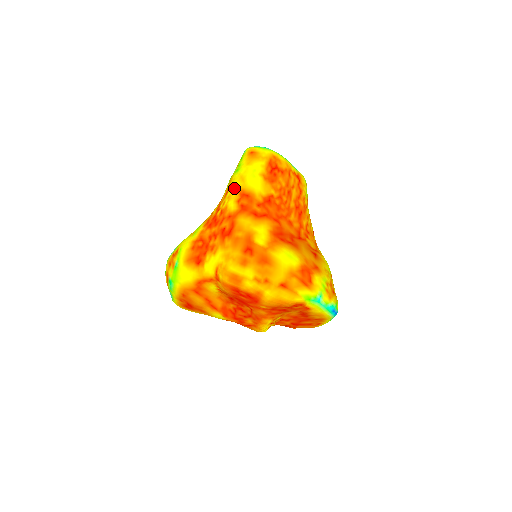
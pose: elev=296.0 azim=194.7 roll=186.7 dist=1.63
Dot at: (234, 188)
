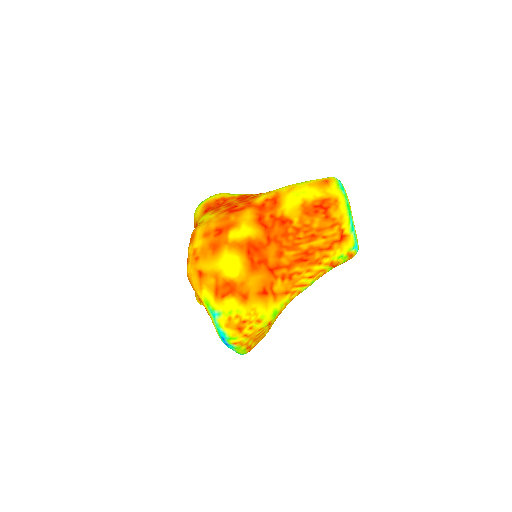
Dot at: (279, 190)
